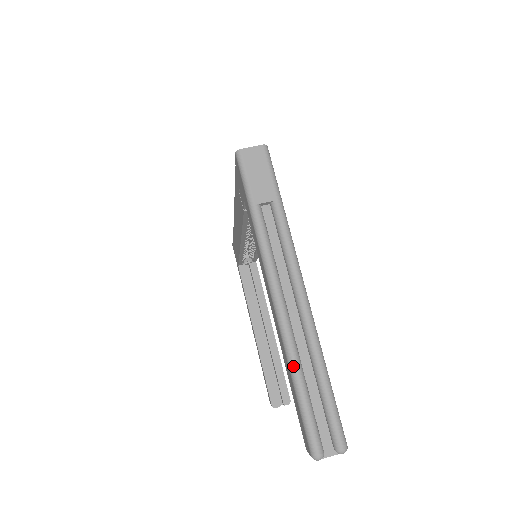
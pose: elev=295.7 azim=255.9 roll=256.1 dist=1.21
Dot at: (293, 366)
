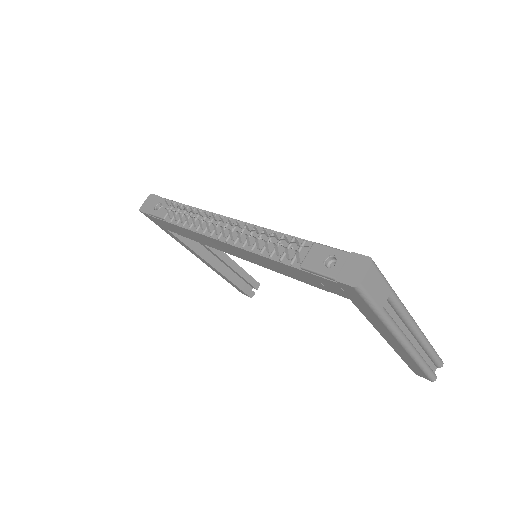
Dot at: (421, 362)
